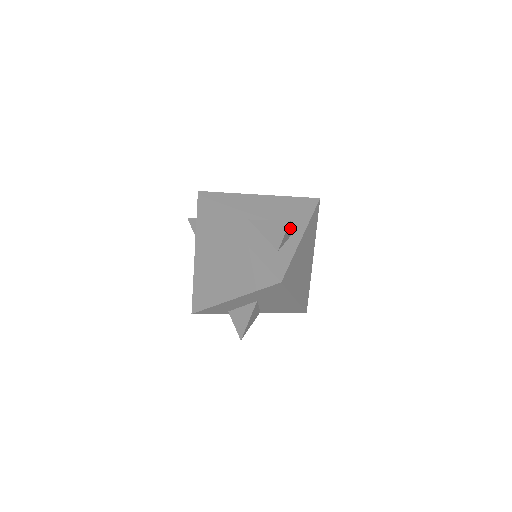
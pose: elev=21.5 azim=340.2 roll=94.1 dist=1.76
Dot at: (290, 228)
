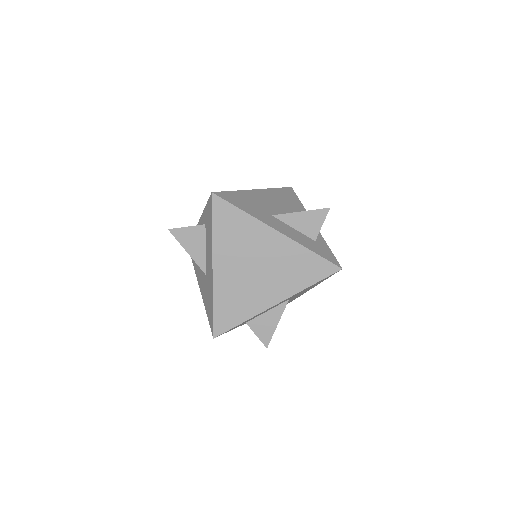
Dot at: occluded
